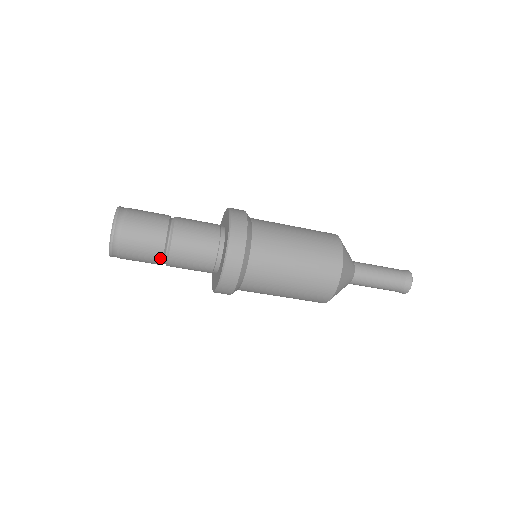
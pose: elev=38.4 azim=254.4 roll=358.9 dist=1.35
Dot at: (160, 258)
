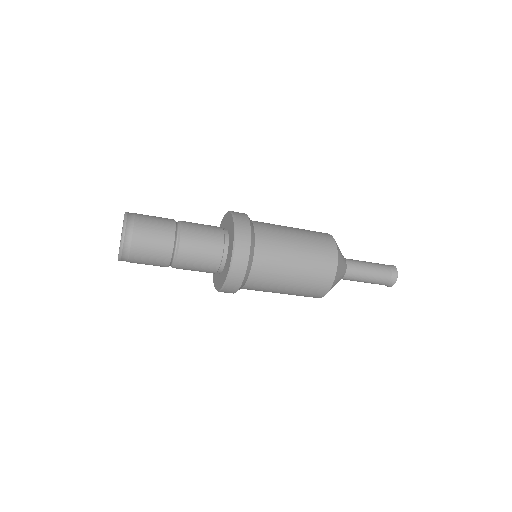
Dot at: (171, 246)
